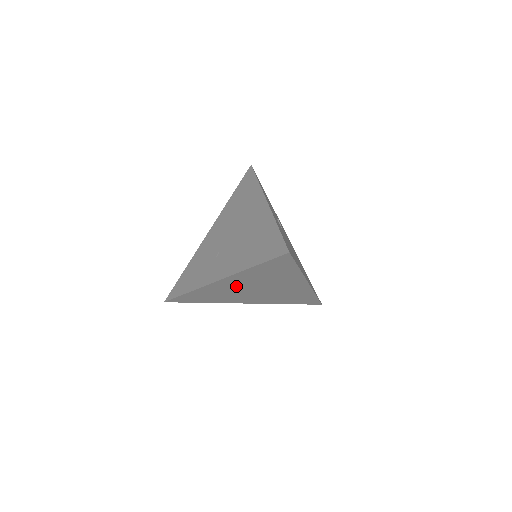
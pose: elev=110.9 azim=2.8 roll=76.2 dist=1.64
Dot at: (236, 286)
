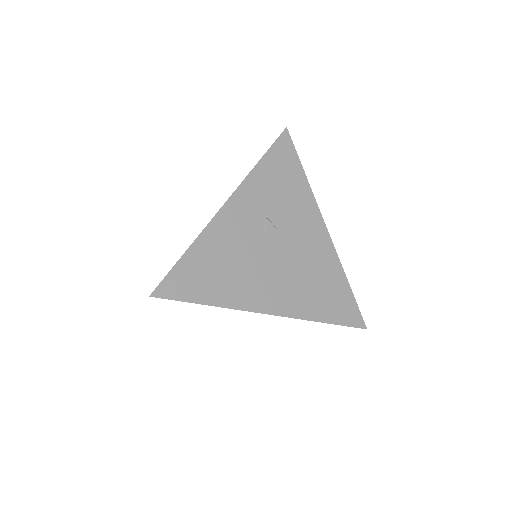
Dot at: occluded
